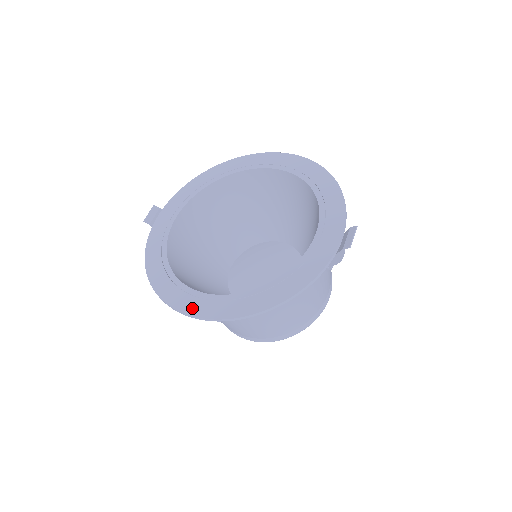
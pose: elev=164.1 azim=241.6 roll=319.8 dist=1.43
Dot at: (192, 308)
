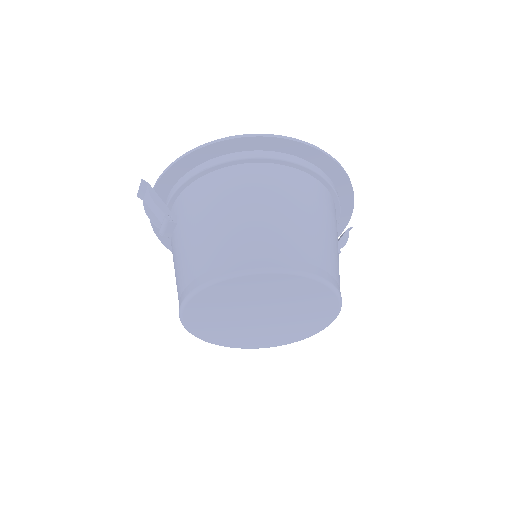
Dot at: (287, 143)
